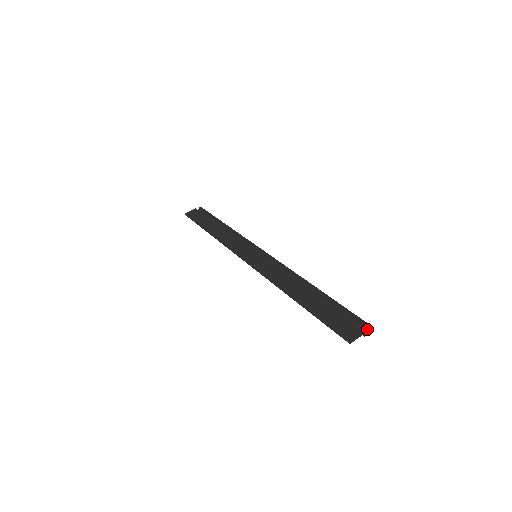
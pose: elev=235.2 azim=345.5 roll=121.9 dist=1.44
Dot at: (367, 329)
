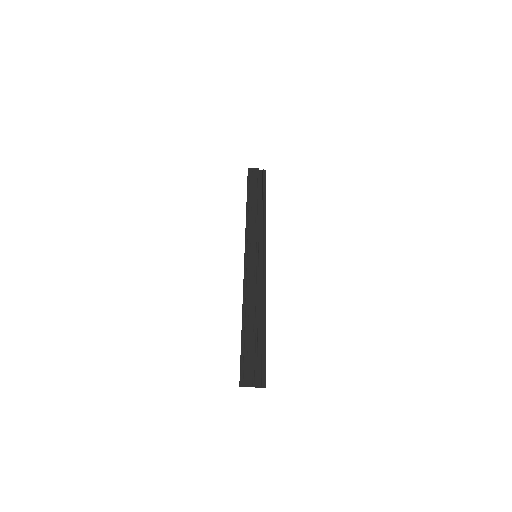
Dot at: (261, 384)
